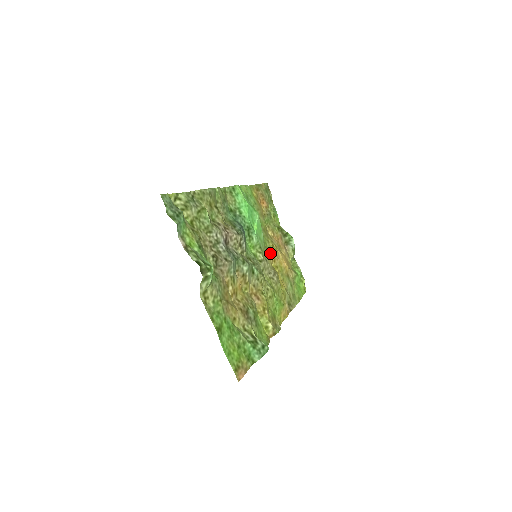
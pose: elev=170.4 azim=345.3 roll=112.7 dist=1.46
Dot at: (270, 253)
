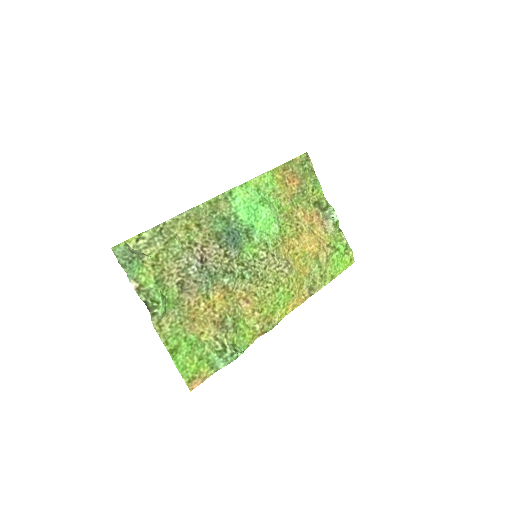
Dot at: (287, 241)
